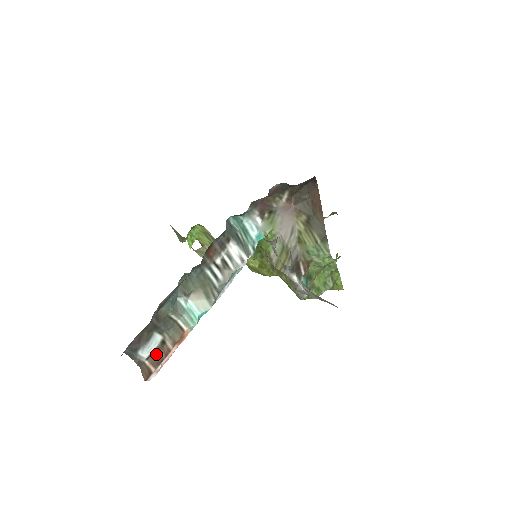
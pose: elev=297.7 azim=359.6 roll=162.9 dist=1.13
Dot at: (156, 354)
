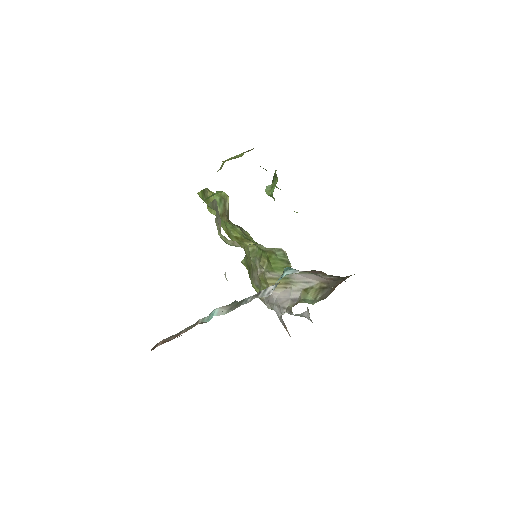
Dot at: (170, 337)
